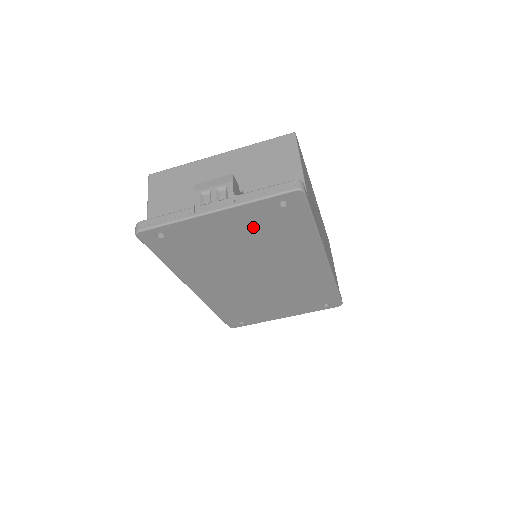
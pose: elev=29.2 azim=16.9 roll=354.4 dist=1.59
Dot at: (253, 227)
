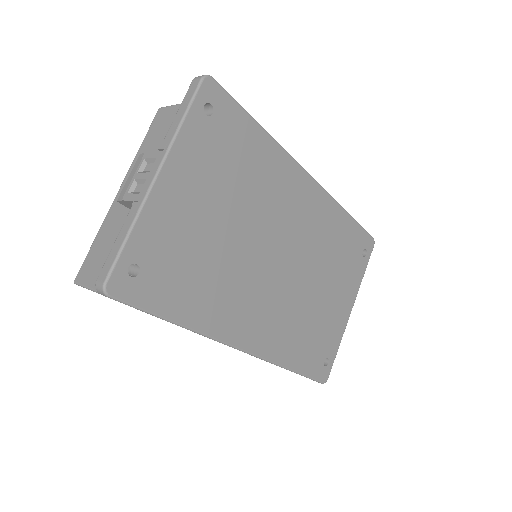
Dot at: (211, 173)
